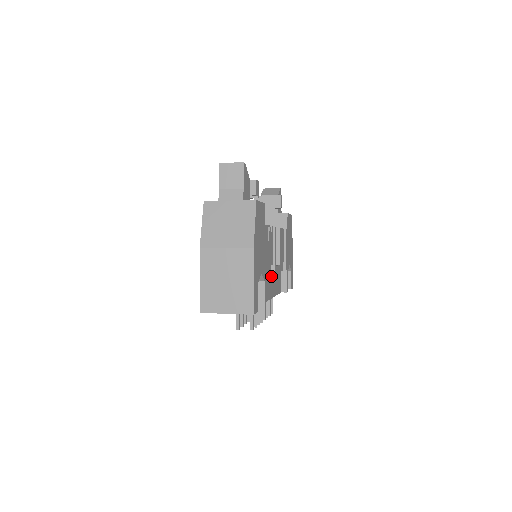
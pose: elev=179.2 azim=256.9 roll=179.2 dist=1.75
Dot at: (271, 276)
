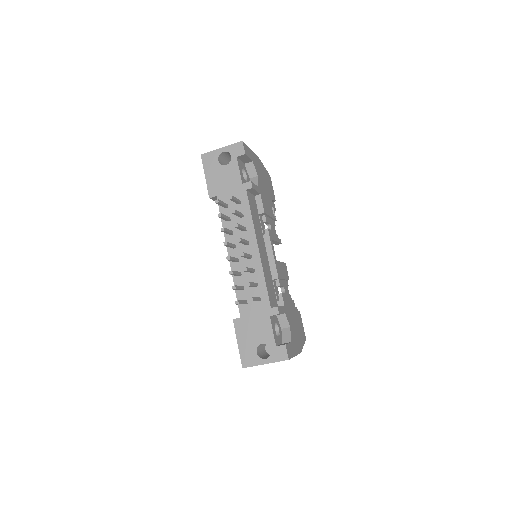
Dot at: (265, 249)
